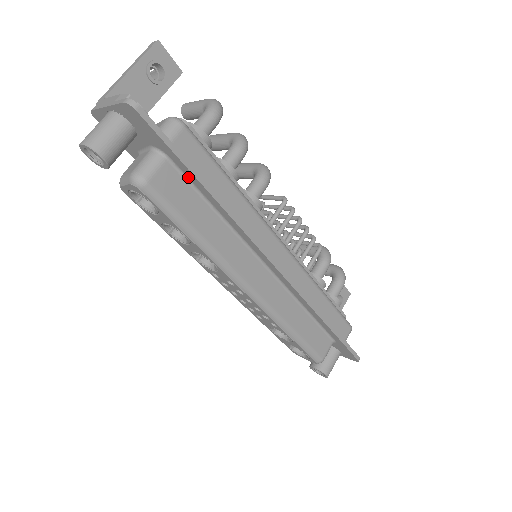
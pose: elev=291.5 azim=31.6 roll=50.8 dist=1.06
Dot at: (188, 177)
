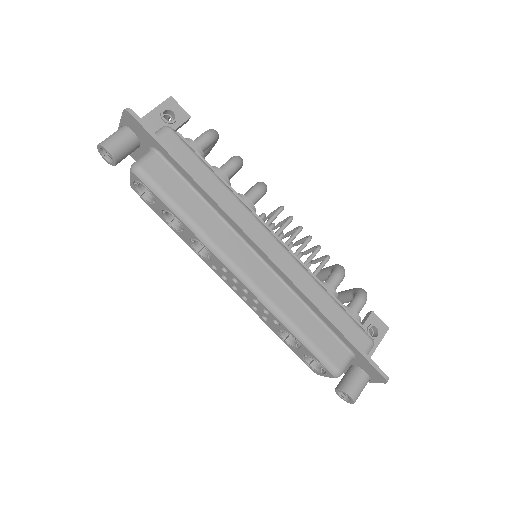
Dot at: (176, 168)
